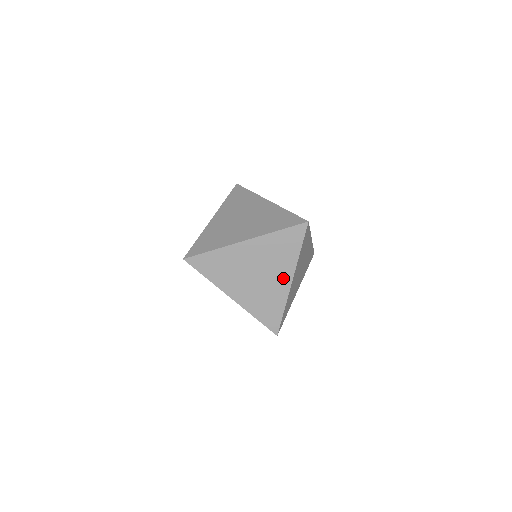
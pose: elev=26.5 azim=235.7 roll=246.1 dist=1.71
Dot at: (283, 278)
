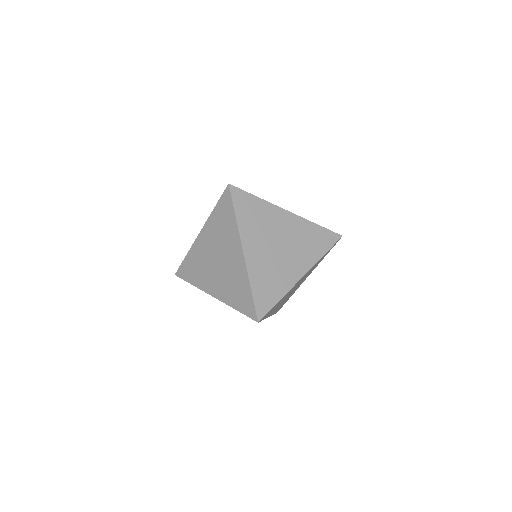
Dot at: occluded
